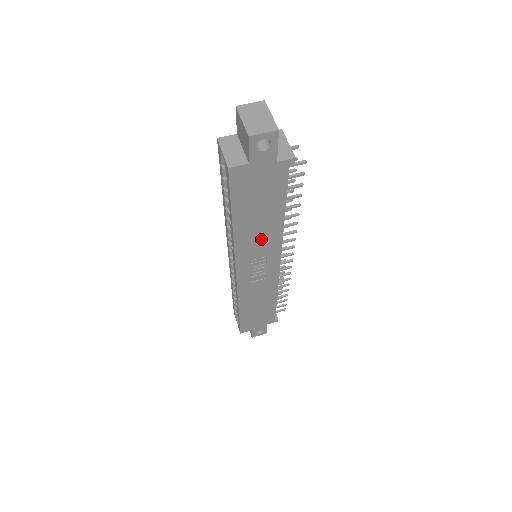
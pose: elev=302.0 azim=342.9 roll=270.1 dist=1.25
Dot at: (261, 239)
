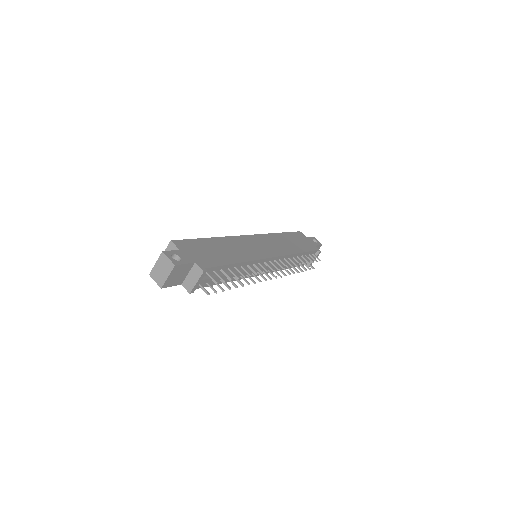
Dot at: occluded
